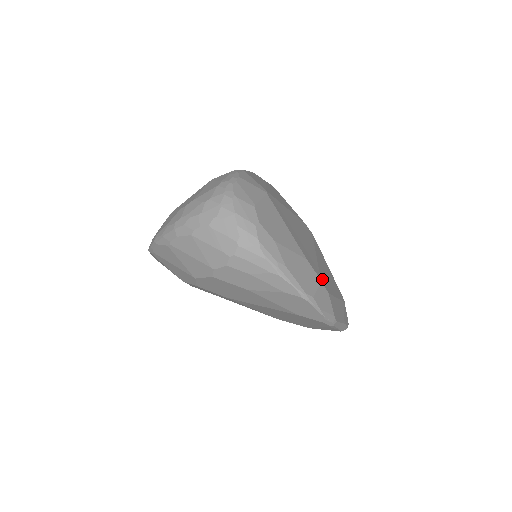
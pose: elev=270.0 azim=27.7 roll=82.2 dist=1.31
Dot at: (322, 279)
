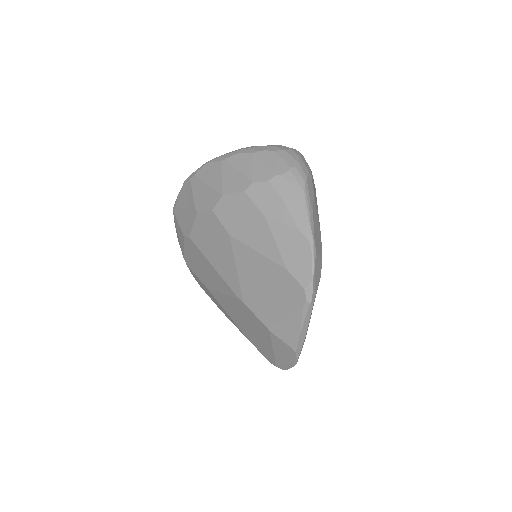
Dot at: occluded
